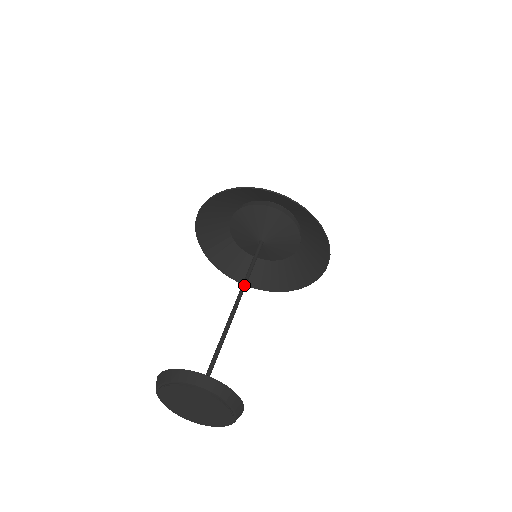
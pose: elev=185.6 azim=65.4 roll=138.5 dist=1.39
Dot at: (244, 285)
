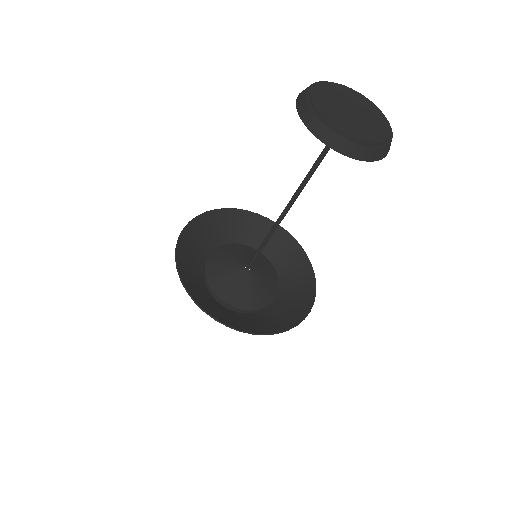
Dot at: (275, 227)
